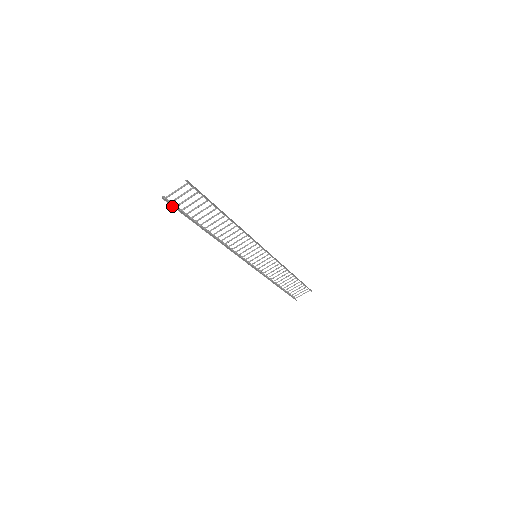
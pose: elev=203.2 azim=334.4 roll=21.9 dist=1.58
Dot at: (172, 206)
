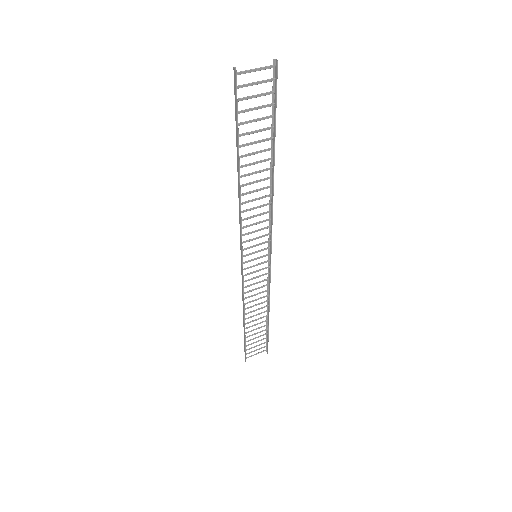
Dot at: (236, 93)
